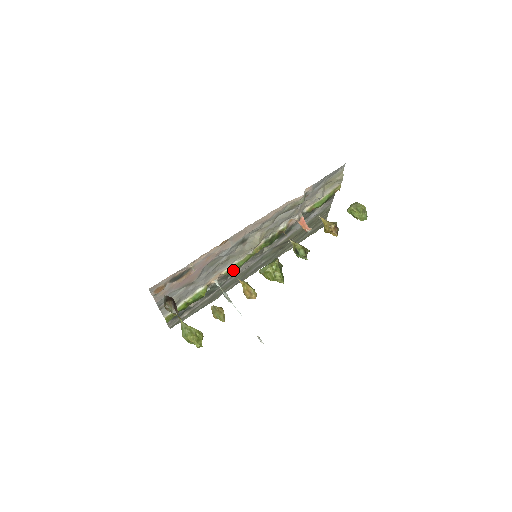
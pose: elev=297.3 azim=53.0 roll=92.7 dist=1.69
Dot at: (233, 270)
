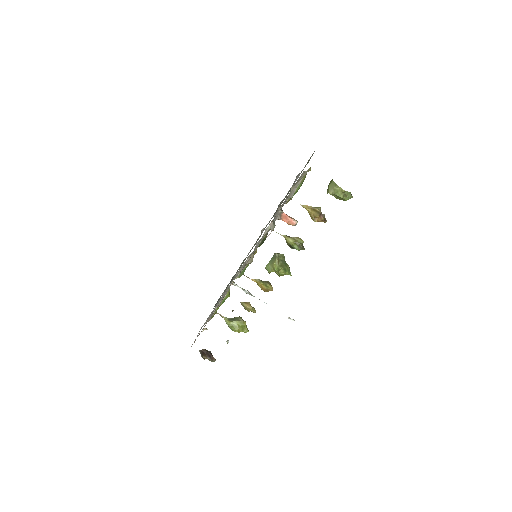
Dot at: (242, 274)
